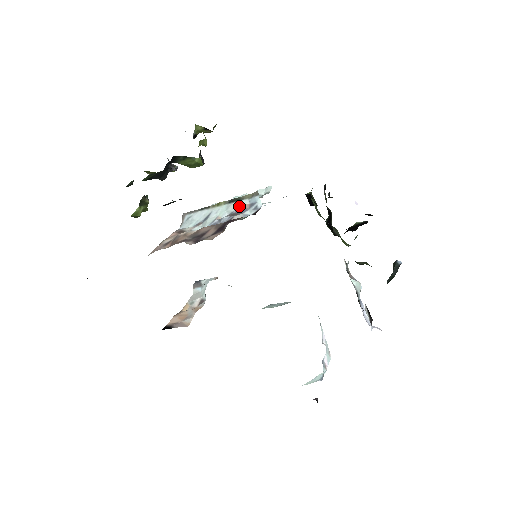
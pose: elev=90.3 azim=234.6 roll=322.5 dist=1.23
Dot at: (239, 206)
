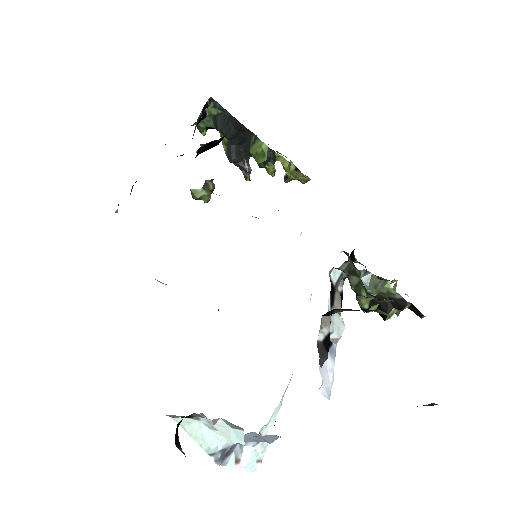
Dot at: occluded
